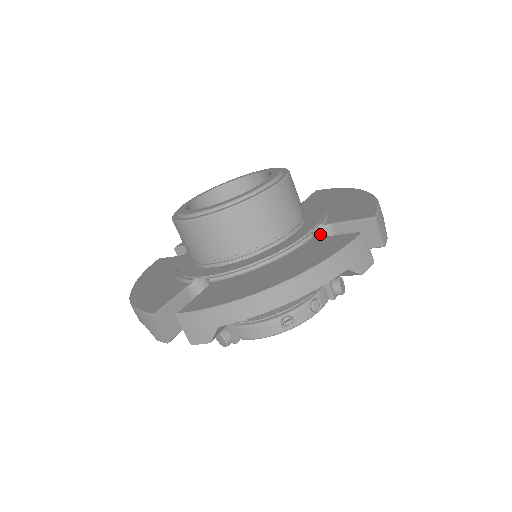
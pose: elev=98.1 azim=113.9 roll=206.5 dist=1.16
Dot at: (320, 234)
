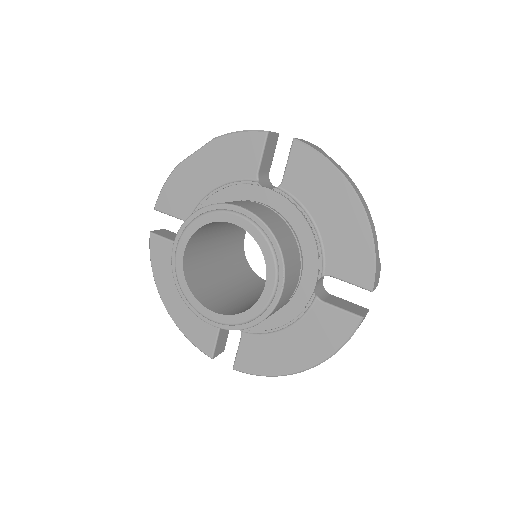
Dot at: (320, 278)
